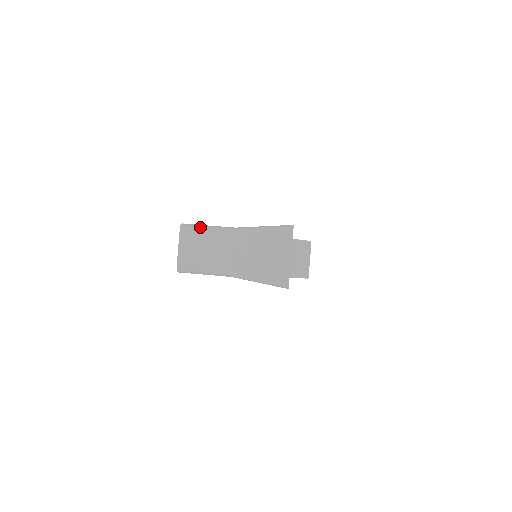
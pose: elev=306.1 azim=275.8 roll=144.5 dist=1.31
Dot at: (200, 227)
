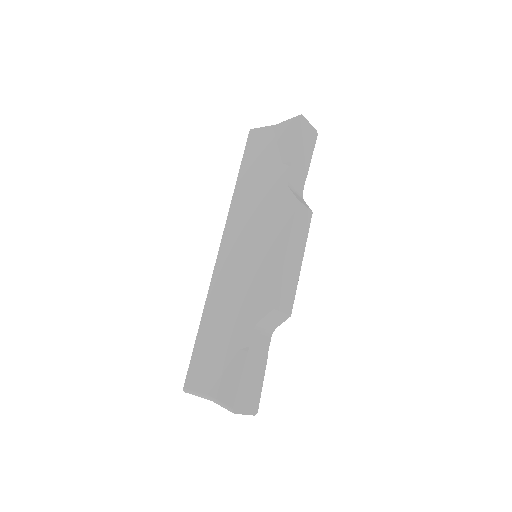
Dot at: occluded
